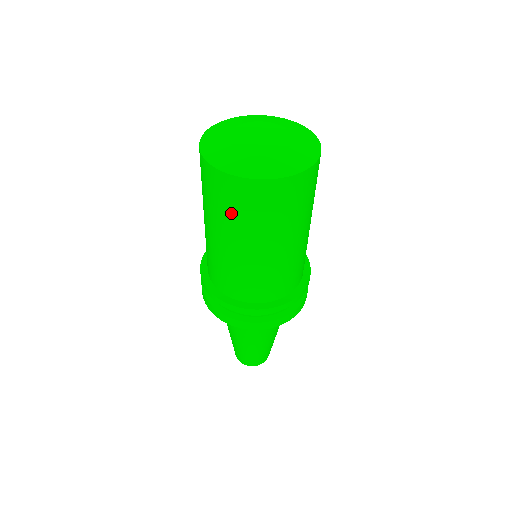
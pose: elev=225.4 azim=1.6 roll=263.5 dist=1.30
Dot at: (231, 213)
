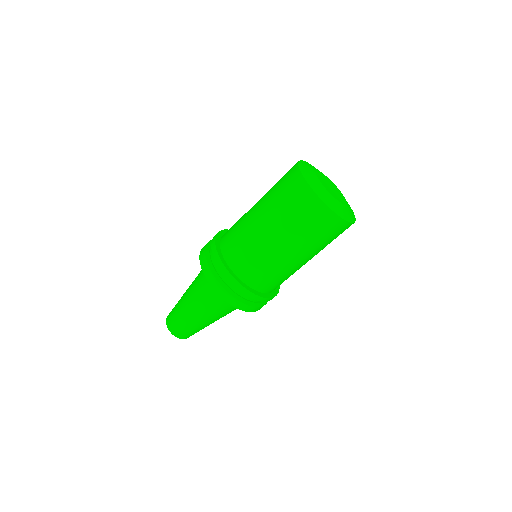
Dot at: (323, 241)
